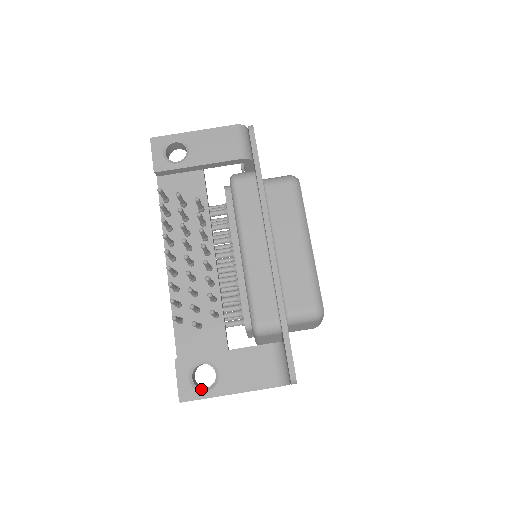
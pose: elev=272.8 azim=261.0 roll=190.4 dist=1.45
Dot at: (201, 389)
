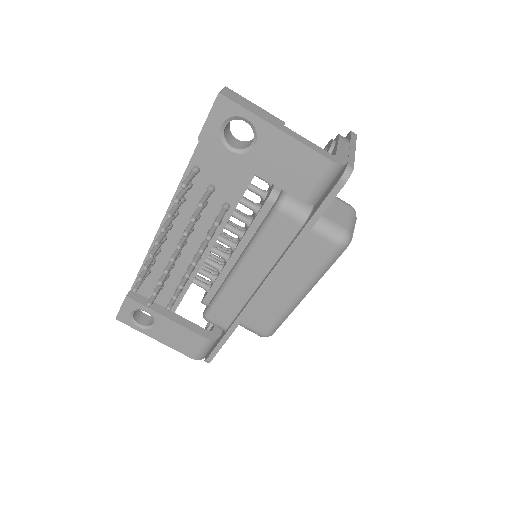
Dot at: (136, 323)
